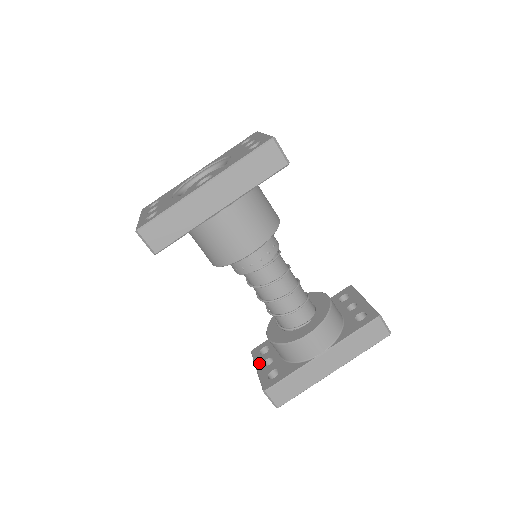
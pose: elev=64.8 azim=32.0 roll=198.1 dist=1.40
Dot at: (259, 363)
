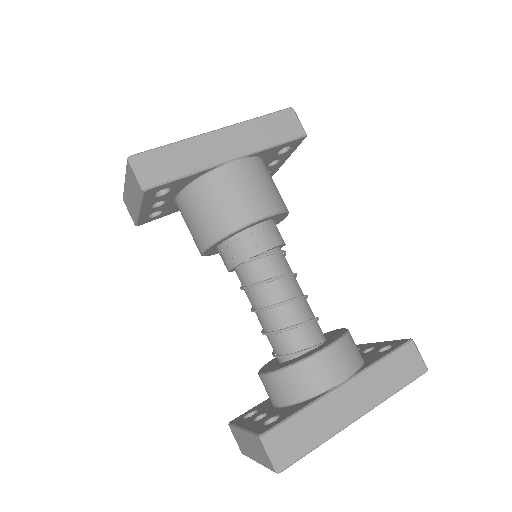
Dot at: (245, 423)
